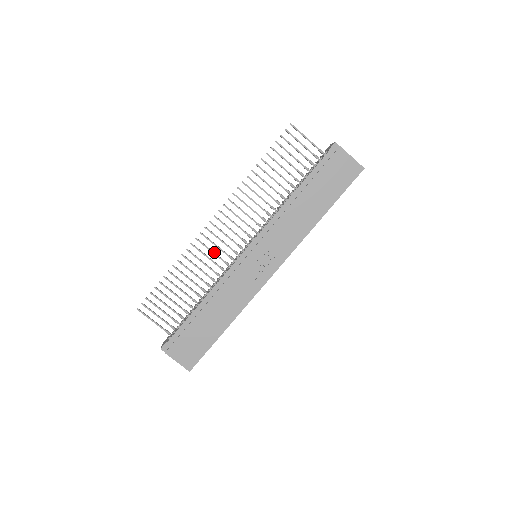
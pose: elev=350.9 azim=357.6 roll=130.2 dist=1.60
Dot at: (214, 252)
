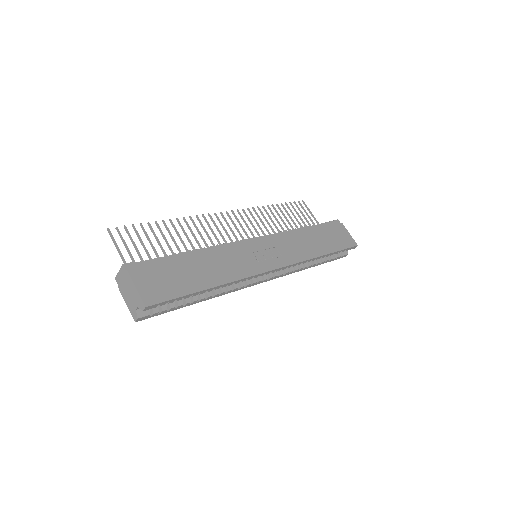
Dot at: (215, 235)
